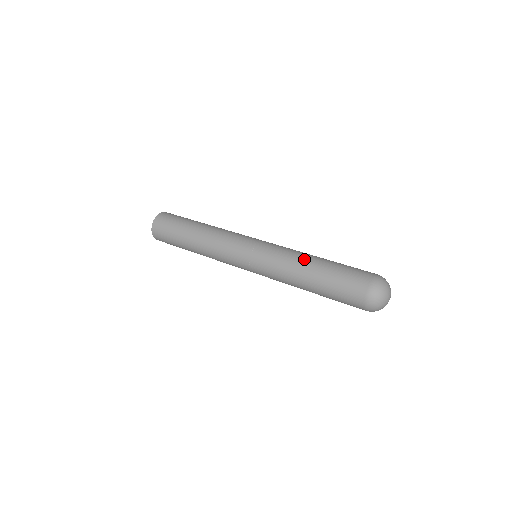
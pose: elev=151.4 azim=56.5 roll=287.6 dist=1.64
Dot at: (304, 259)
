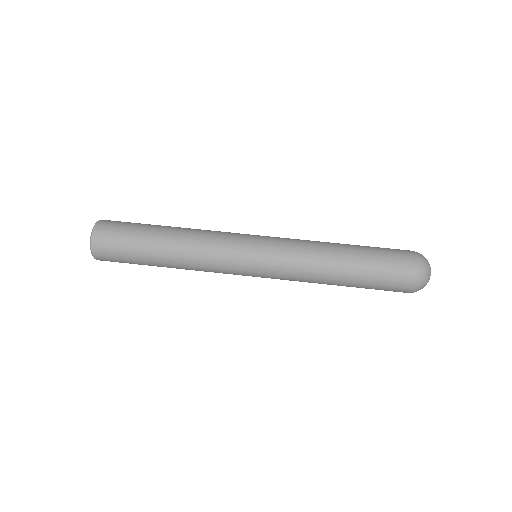
Dot at: (328, 267)
